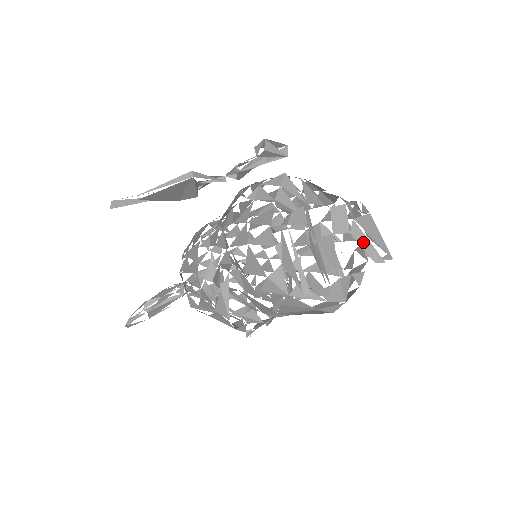
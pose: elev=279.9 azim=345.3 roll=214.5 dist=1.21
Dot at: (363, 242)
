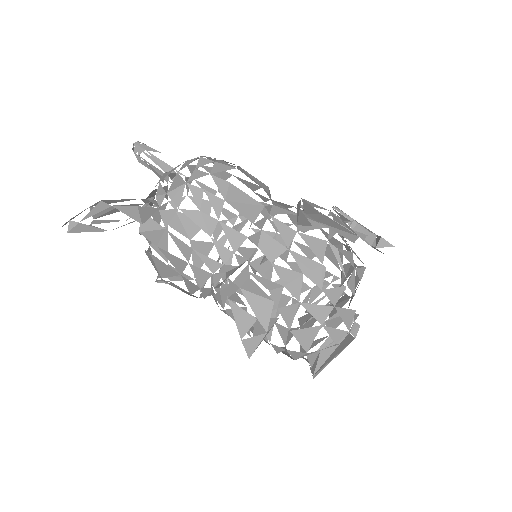
Dot at: occluded
